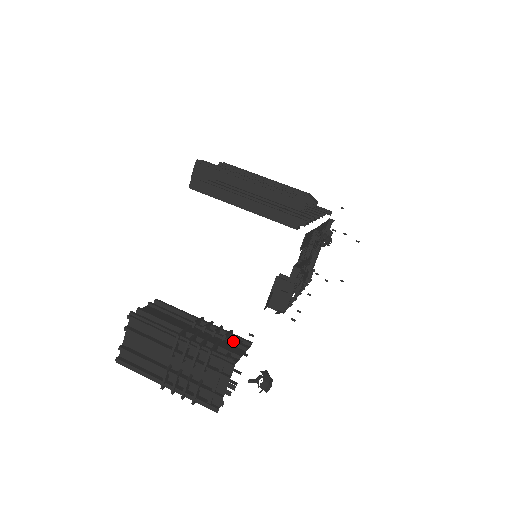
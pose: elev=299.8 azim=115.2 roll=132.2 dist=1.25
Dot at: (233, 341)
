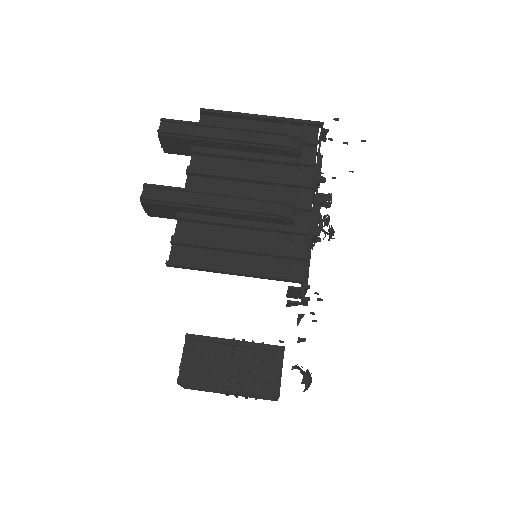
Dot at: (269, 361)
